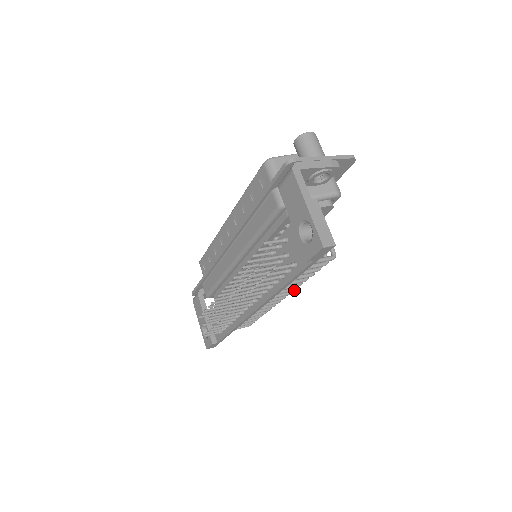
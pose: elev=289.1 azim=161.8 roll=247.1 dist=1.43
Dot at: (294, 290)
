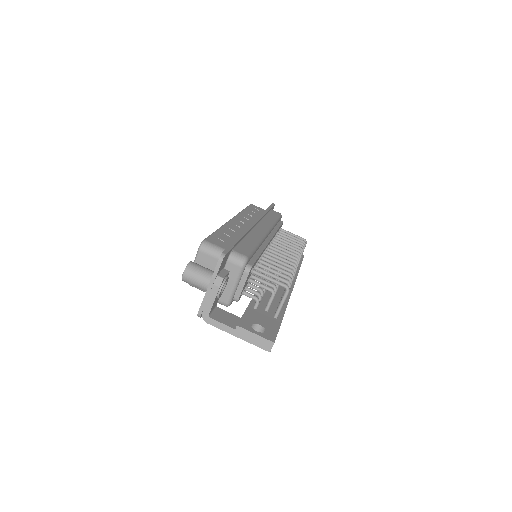
Dot at: occluded
